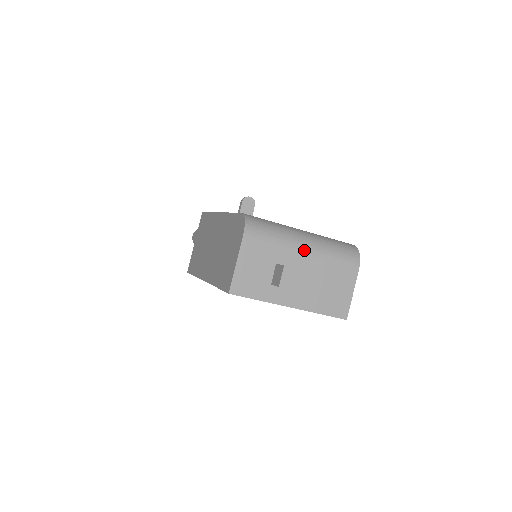
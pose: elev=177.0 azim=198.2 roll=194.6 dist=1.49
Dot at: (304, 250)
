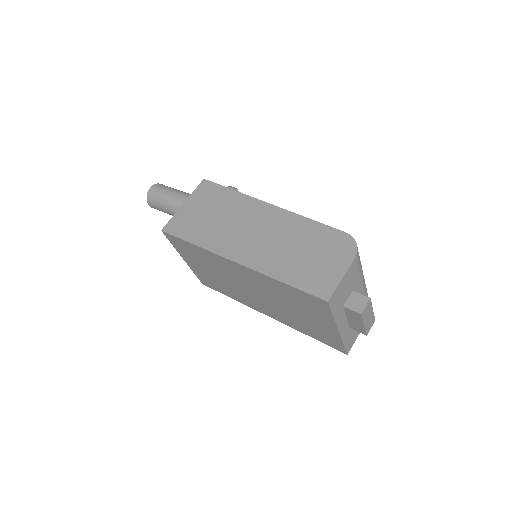
Dot at: (364, 288)
